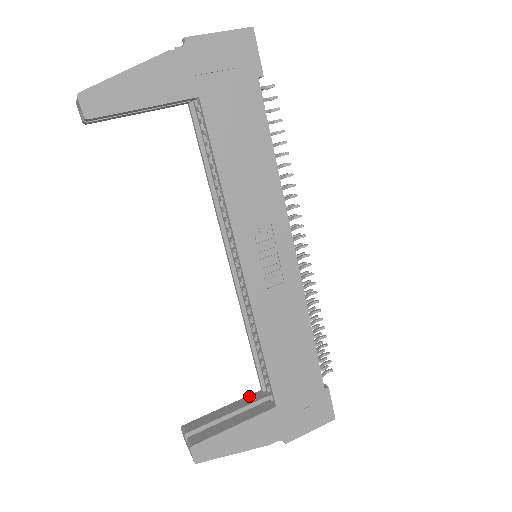
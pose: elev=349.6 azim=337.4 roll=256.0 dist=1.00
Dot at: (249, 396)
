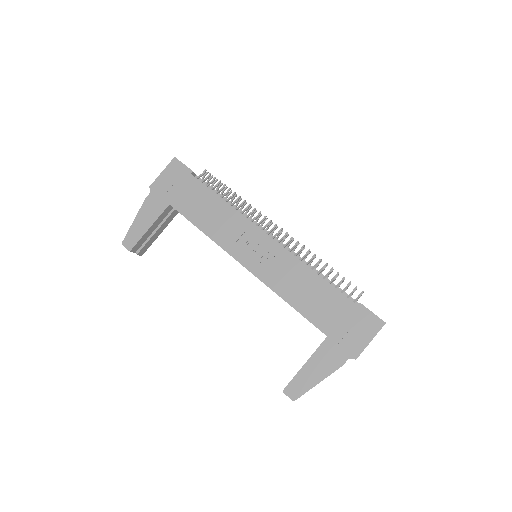
Dot at: occluded
